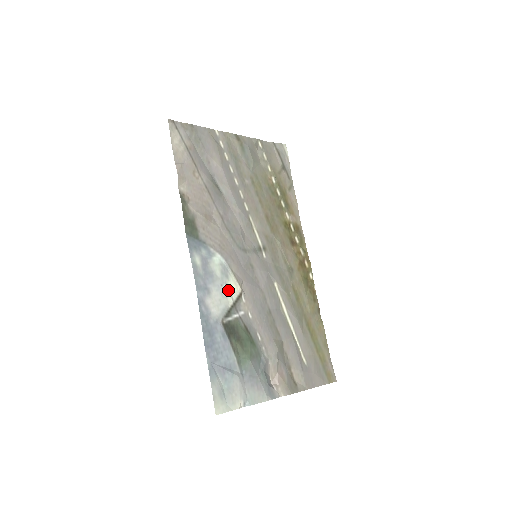
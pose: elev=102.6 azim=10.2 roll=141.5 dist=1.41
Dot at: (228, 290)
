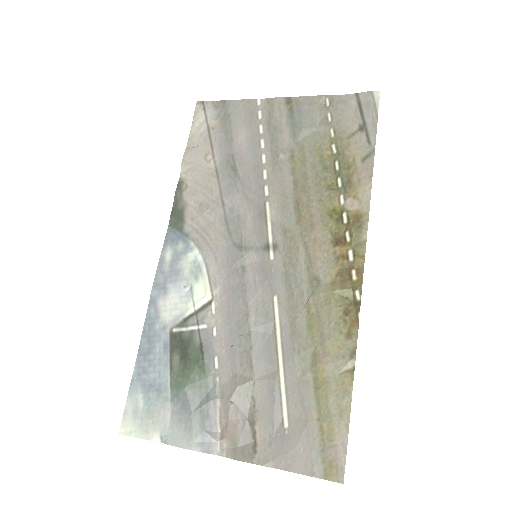
Dot at: (192, 294)
